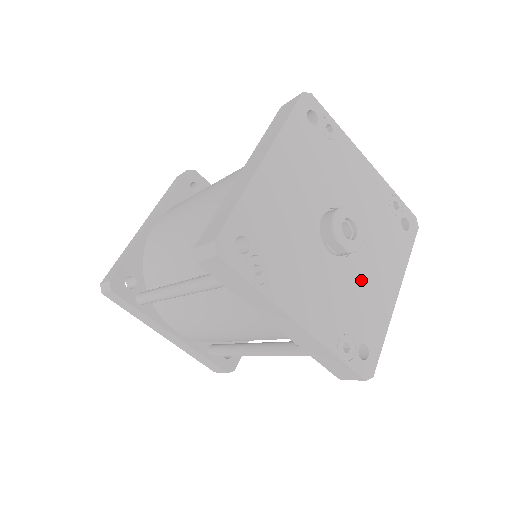
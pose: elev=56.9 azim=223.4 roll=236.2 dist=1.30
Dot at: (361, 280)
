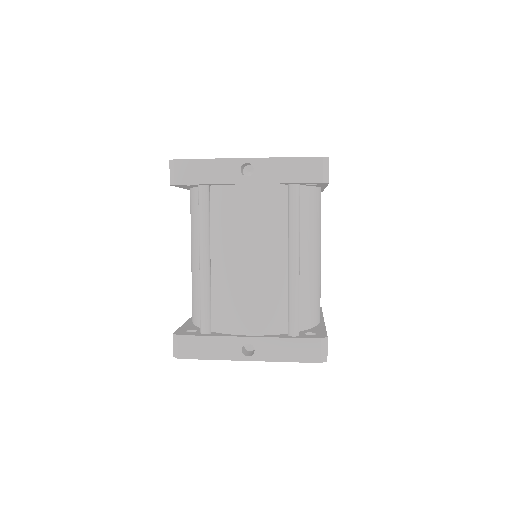
Dot at: occluded
